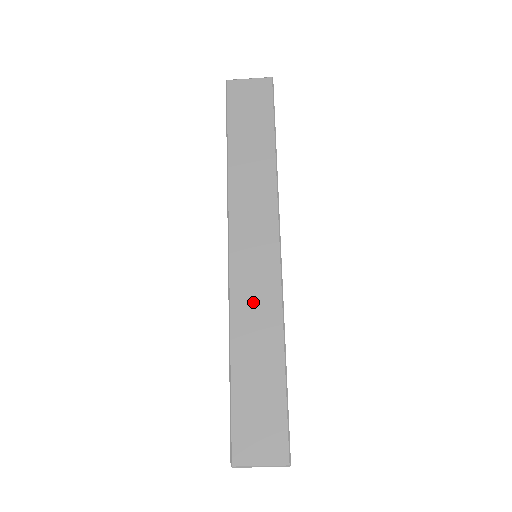
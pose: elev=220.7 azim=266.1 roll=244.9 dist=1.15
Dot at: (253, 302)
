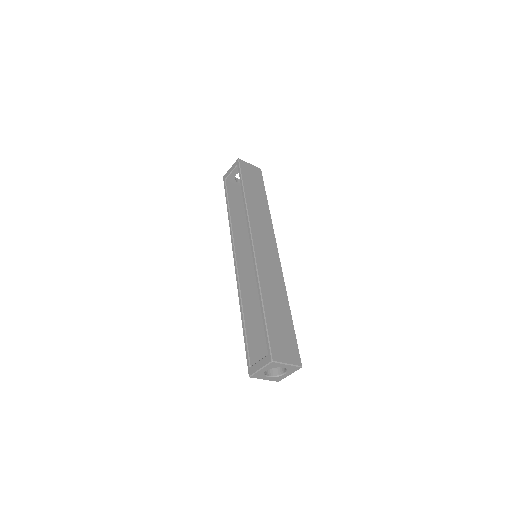
Dot at: (270, 274)
